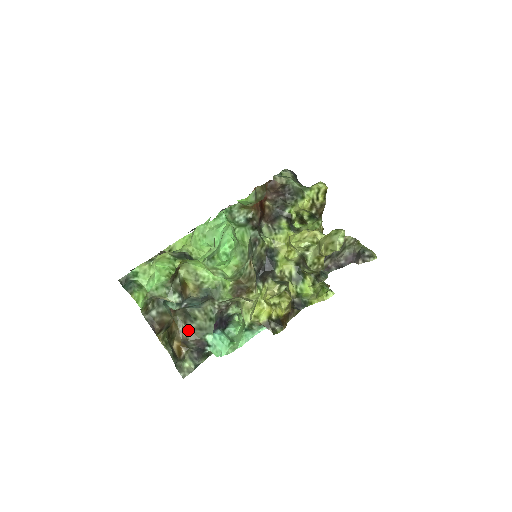
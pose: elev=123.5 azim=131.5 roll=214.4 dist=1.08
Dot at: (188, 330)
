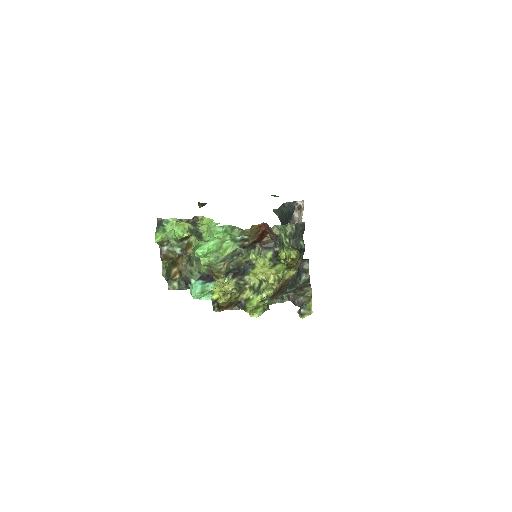
Dot at: (186, 268)
